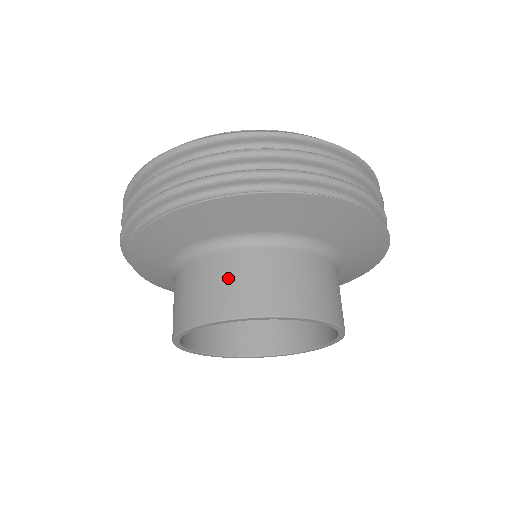
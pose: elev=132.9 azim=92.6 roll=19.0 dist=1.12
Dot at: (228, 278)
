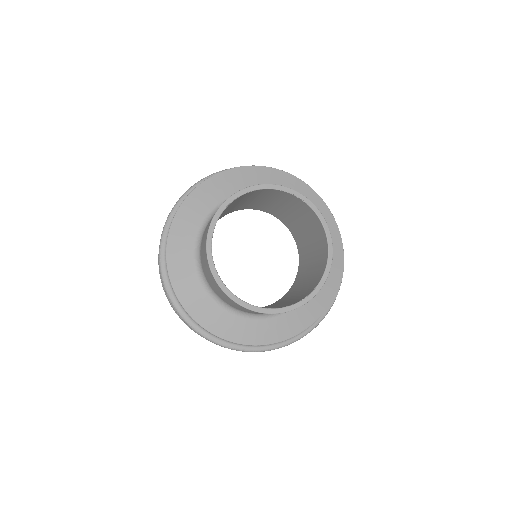
Dot at: occluded
